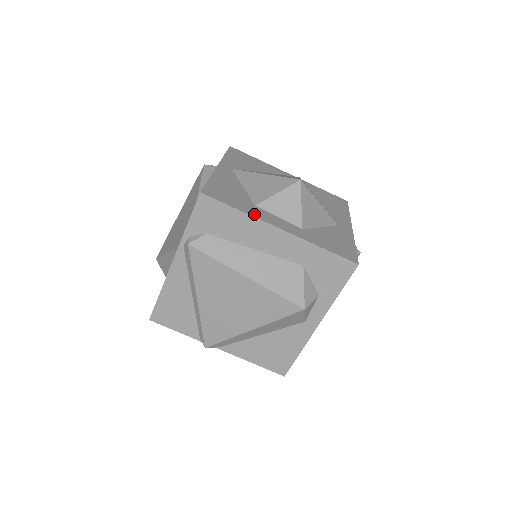
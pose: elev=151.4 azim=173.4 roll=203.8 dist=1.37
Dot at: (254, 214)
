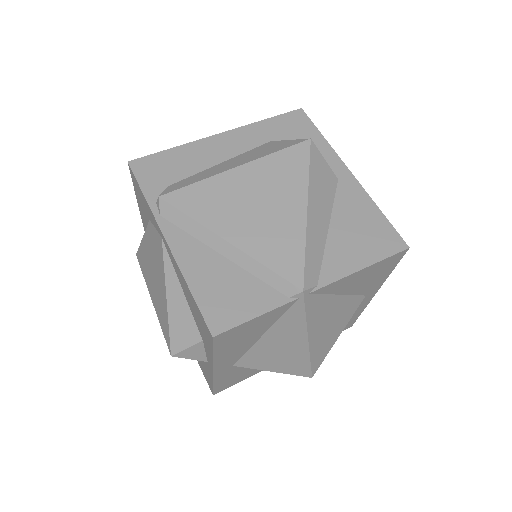
Dot at: (189, 147)
